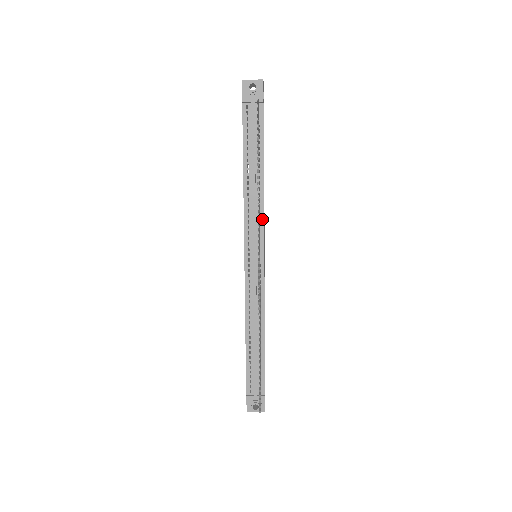
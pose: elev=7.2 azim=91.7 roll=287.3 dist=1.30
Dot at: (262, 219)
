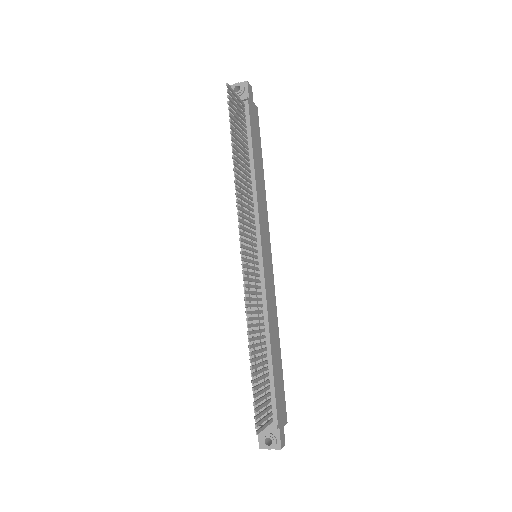
Dot at: (256, 213)
